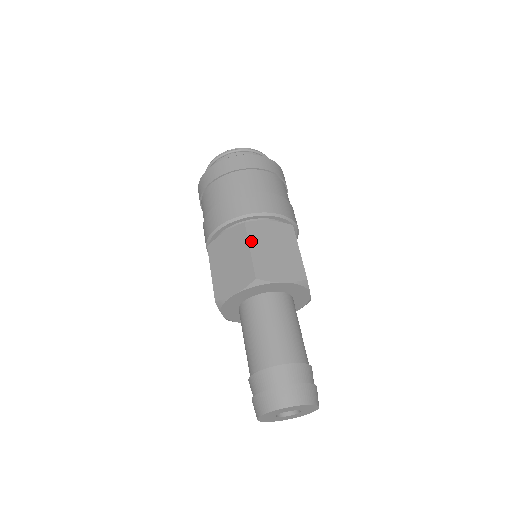
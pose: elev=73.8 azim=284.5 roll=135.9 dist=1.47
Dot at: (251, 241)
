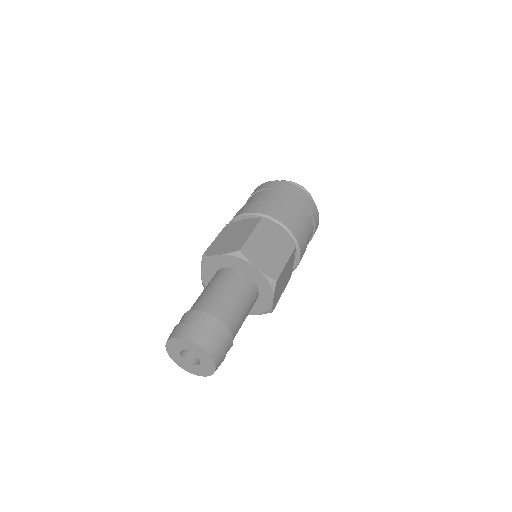
Dot at: (256, 230)
